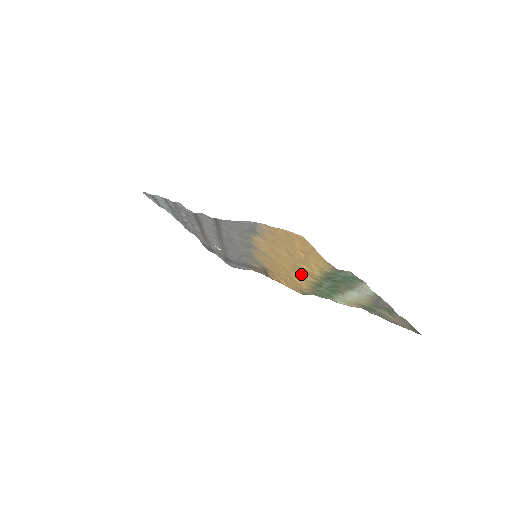
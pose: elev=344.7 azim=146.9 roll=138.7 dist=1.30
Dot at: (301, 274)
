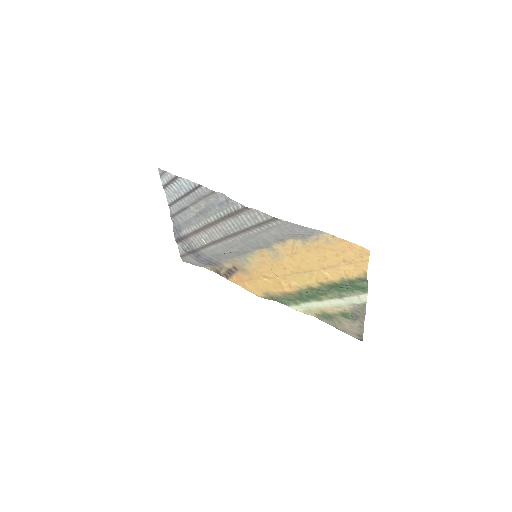
Dot at: (305, 278)
